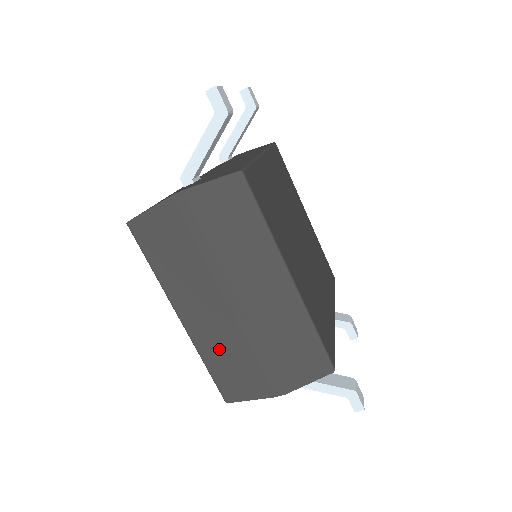
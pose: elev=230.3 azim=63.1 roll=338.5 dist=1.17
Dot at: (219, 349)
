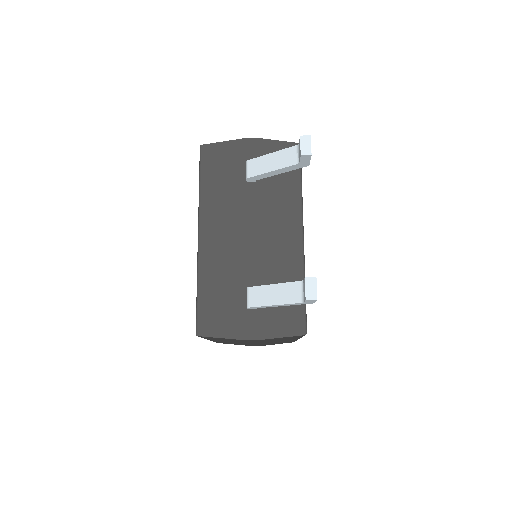
Dot at: occluded
